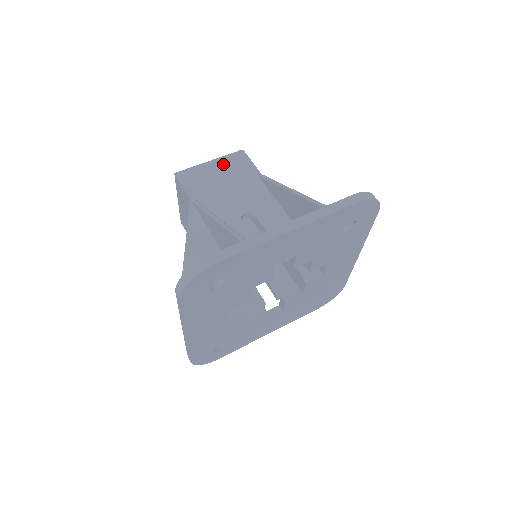
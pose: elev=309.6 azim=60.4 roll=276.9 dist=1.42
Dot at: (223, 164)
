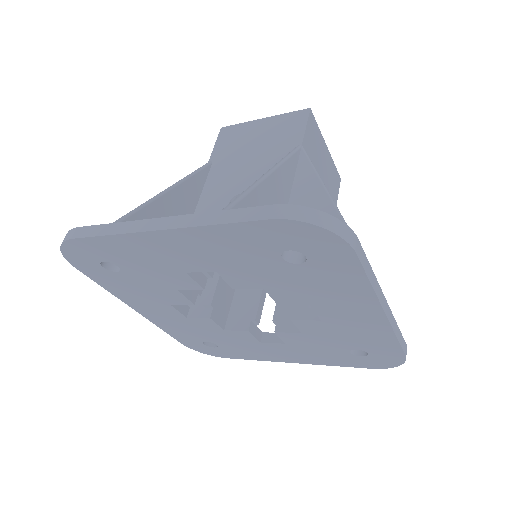
Dot at: (273, 124)
